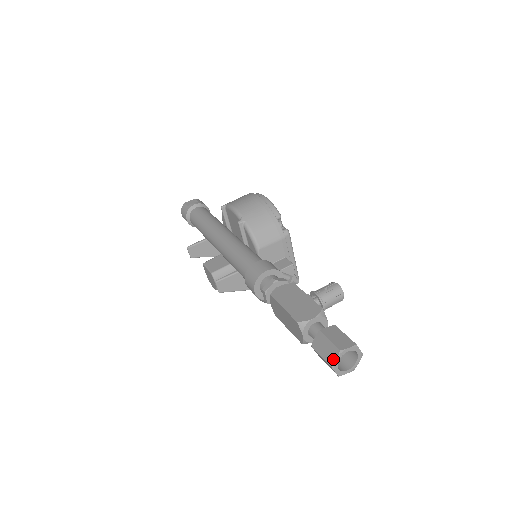
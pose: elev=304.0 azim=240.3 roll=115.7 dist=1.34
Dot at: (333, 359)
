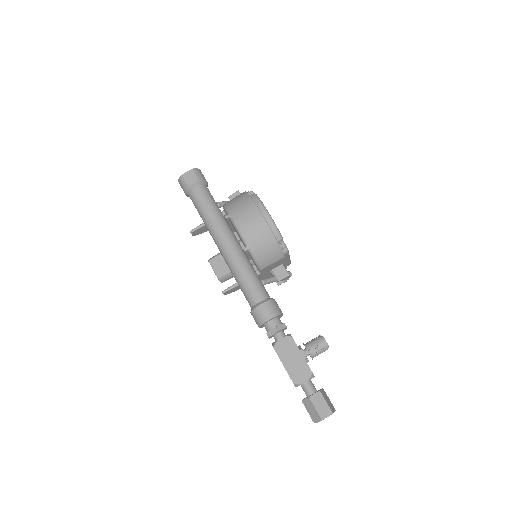
Dot at: (316, 421)
